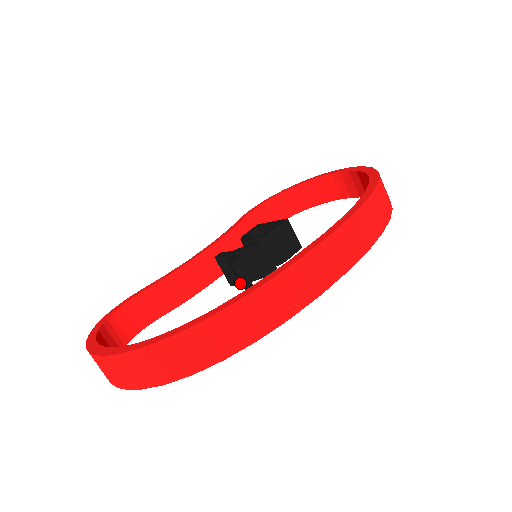
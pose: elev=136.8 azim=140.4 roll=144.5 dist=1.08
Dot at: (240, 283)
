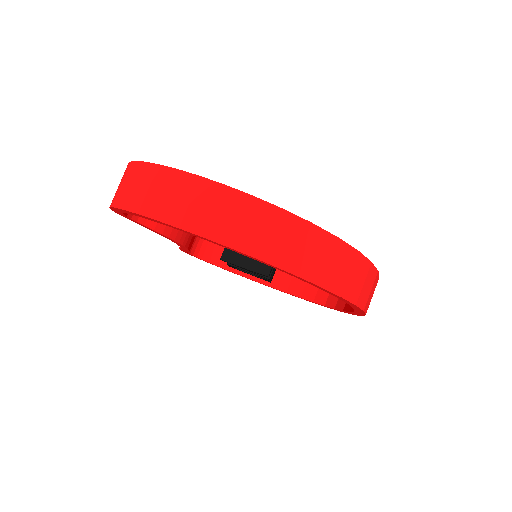
Dot at: (240, 264)
